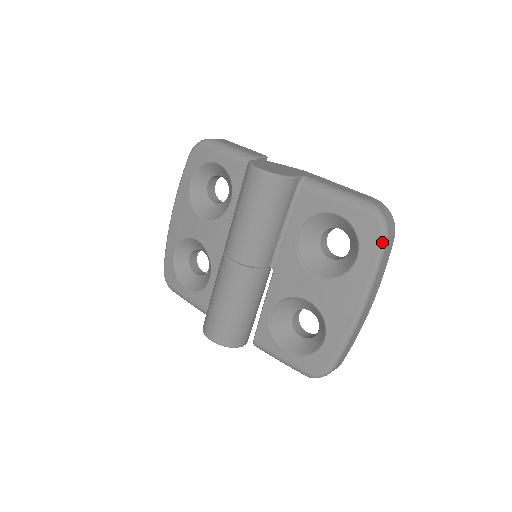
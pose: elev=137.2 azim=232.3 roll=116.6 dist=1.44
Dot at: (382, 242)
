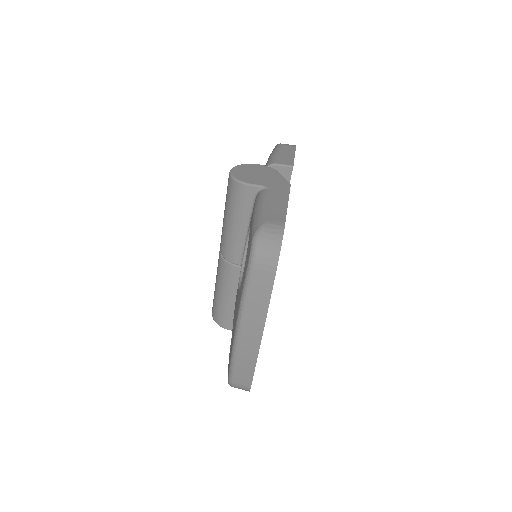
Dot at: (248, 267)
